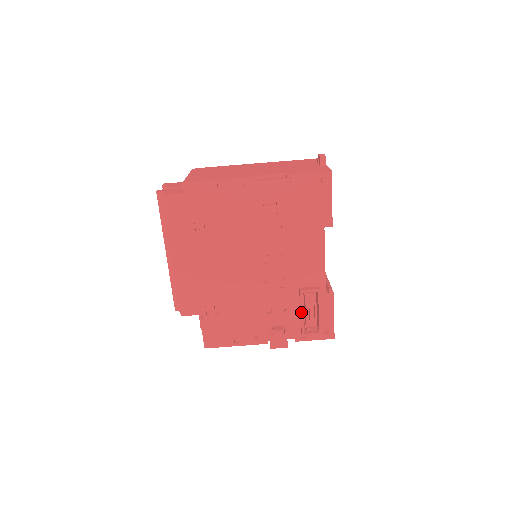
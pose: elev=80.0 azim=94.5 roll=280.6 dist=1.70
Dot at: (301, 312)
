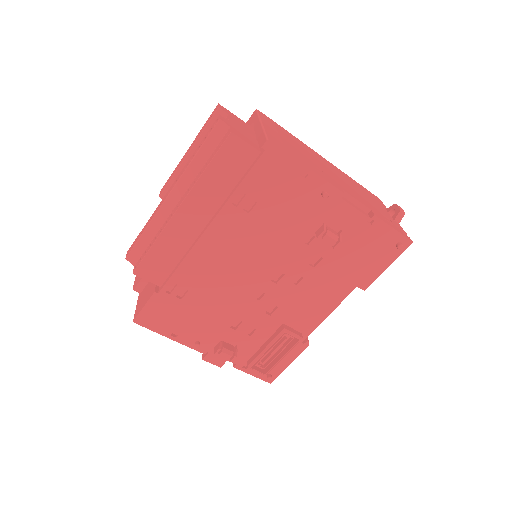
Dot at: (266, 347)
